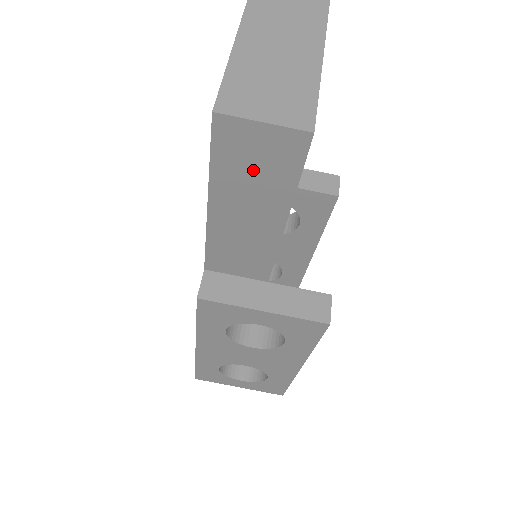
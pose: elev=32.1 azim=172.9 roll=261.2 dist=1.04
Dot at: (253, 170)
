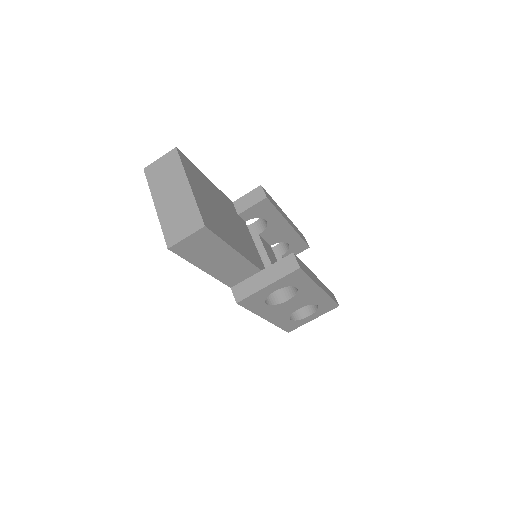
Dot at: (201, 249)
